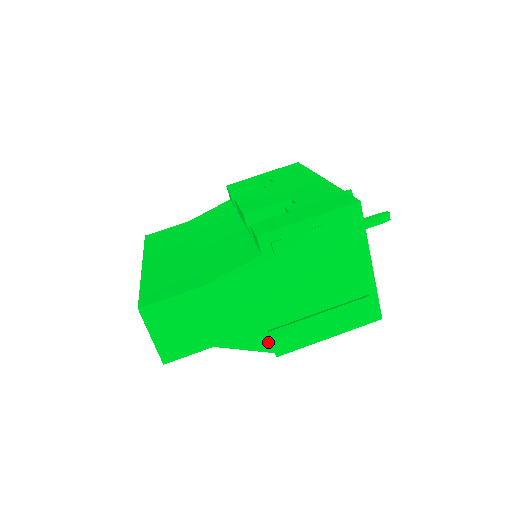
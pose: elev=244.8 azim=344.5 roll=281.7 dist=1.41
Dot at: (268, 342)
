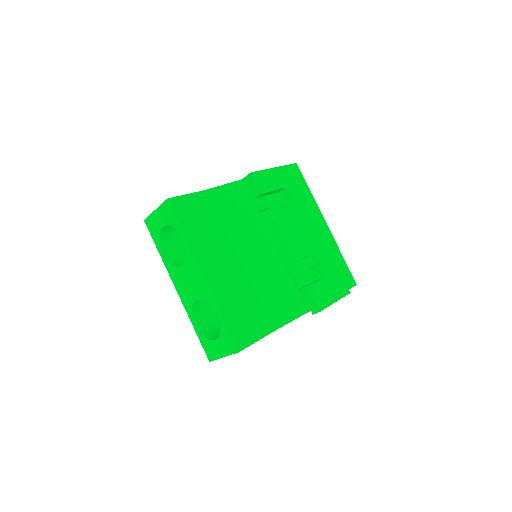
Dot at: occluded
